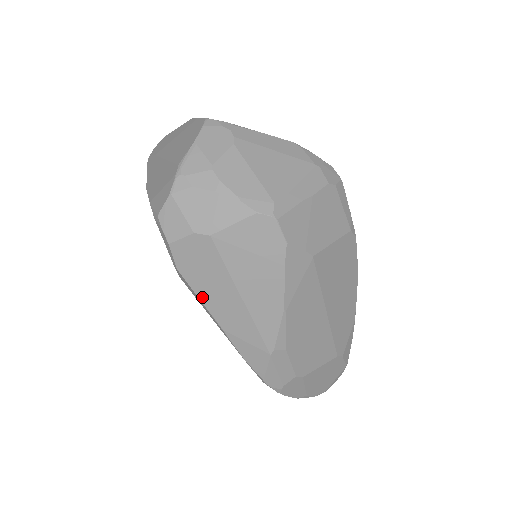
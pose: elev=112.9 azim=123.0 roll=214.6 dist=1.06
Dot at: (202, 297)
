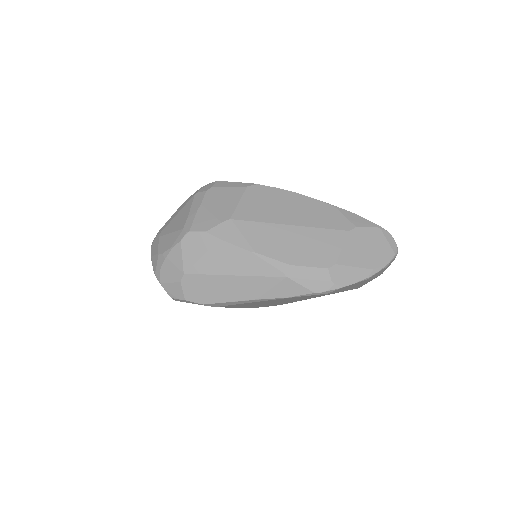
Dot at: (227, 300)
